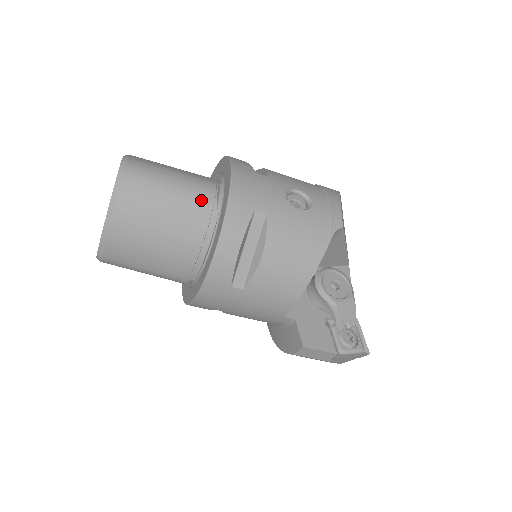
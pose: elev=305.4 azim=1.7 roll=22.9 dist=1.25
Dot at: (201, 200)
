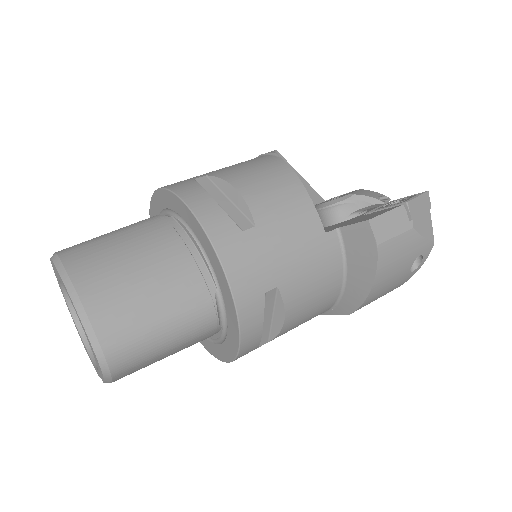
Dot at: (147, 221)
